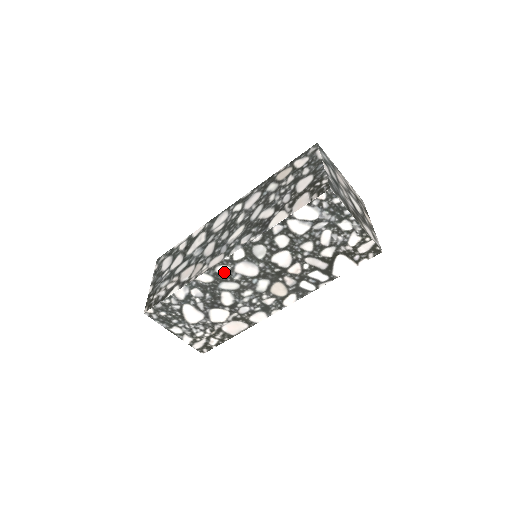
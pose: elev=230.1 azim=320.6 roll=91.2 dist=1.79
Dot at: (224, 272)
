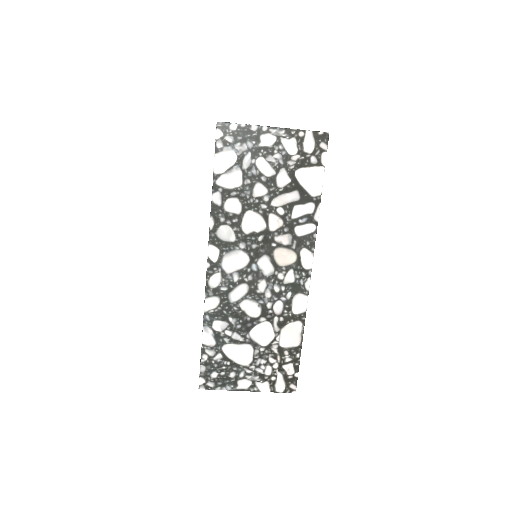
Dot at: (220, 282)
